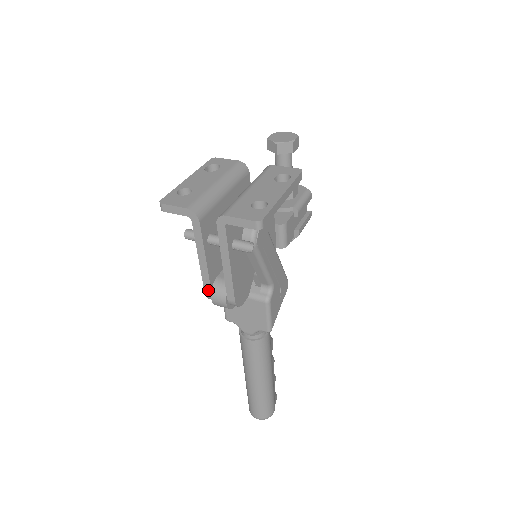
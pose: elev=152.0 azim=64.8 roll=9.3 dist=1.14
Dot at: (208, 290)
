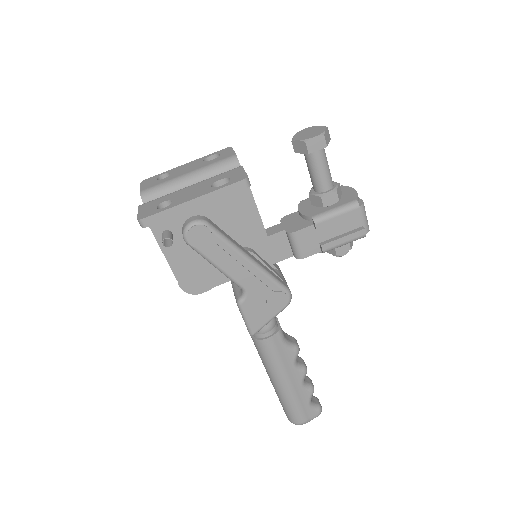
Dot at: occluded
